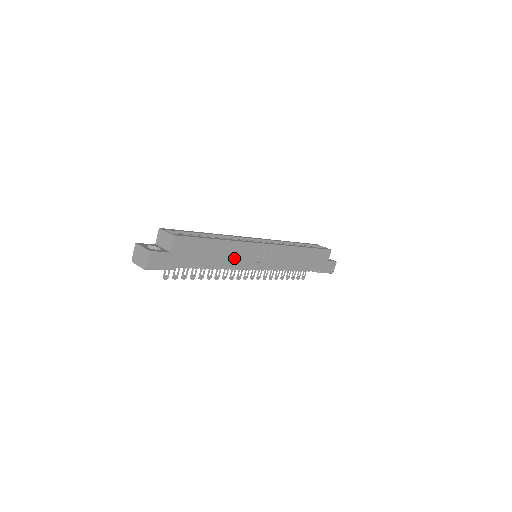
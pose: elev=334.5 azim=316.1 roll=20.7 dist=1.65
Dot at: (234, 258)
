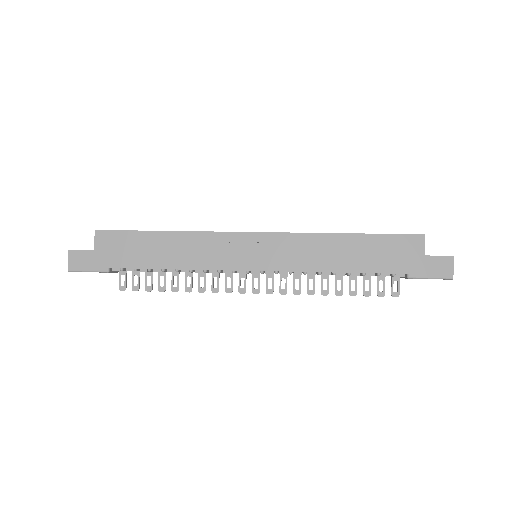
Dot at: (196, 255)
